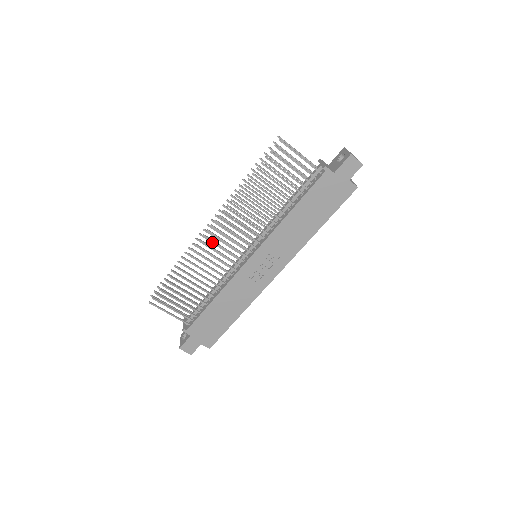
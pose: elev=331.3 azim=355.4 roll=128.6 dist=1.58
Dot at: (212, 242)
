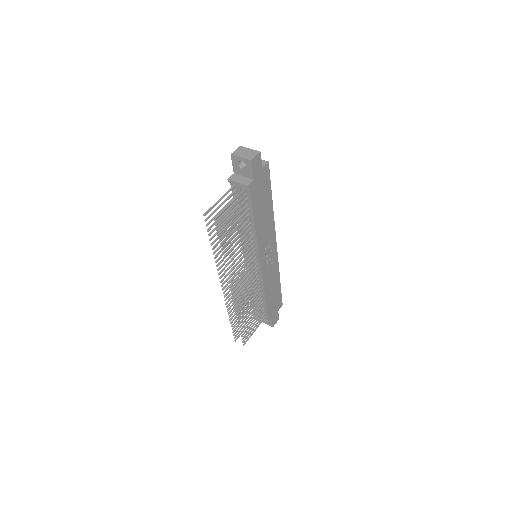
Dot at: occluded
